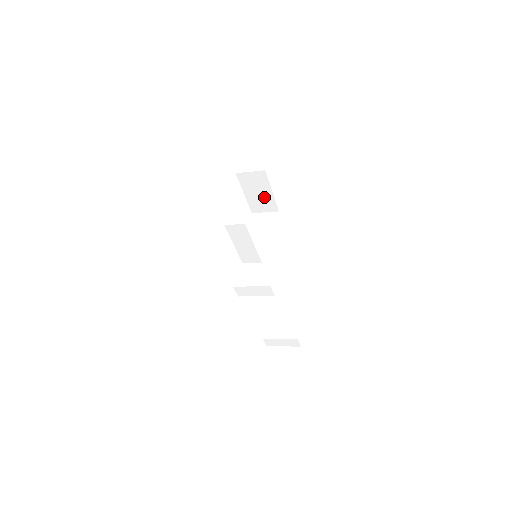
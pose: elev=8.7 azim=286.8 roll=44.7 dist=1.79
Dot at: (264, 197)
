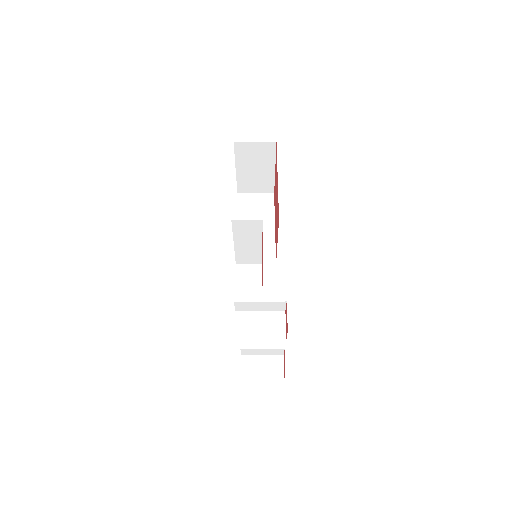
Dot at: (261, 175)
